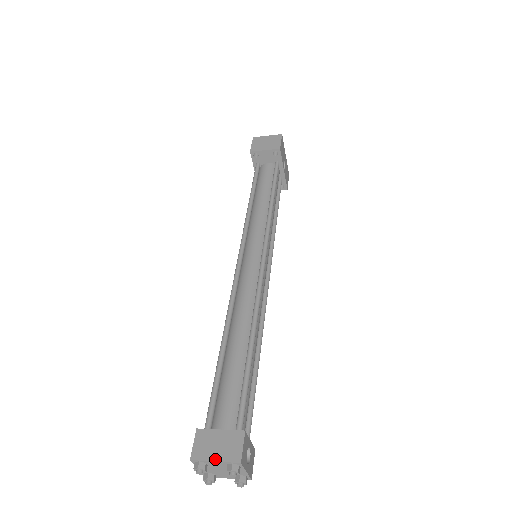
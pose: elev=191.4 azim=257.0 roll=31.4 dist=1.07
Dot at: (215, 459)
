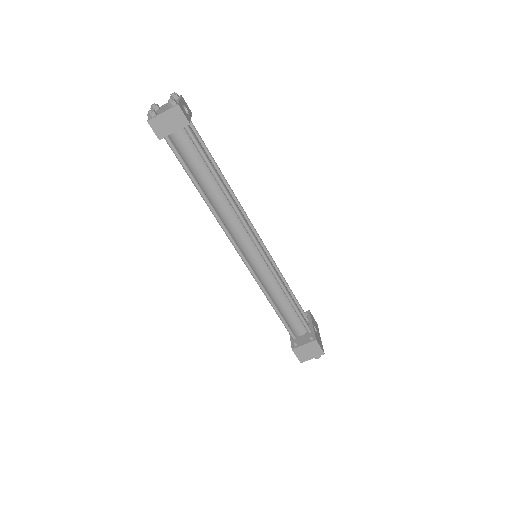
Dot at: occluded
